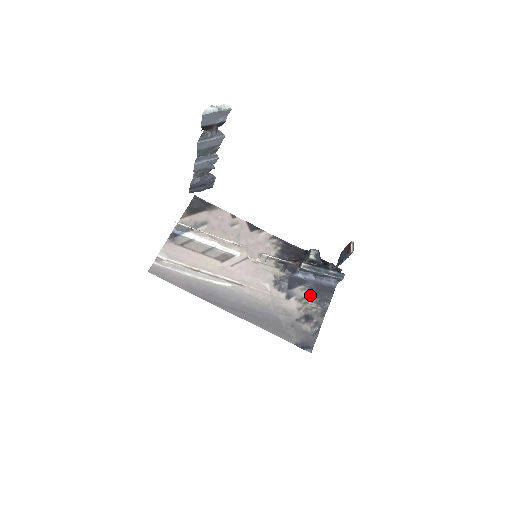
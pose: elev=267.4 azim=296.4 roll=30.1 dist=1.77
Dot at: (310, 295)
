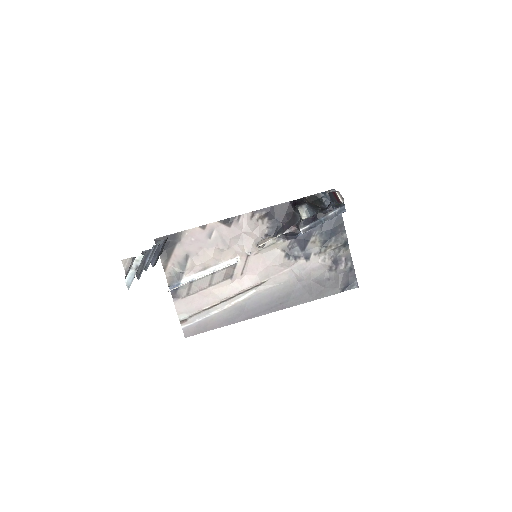
Dot at: (324, 241)
